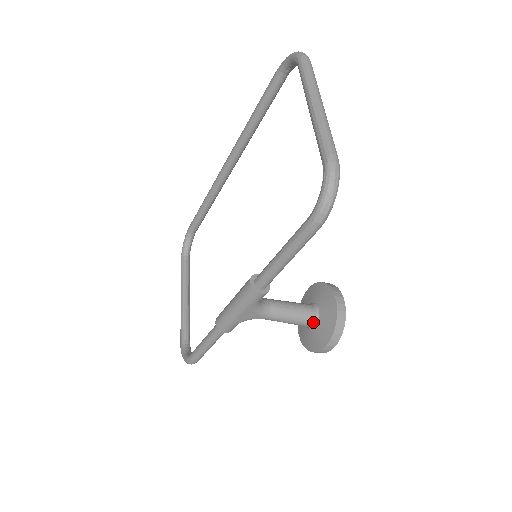
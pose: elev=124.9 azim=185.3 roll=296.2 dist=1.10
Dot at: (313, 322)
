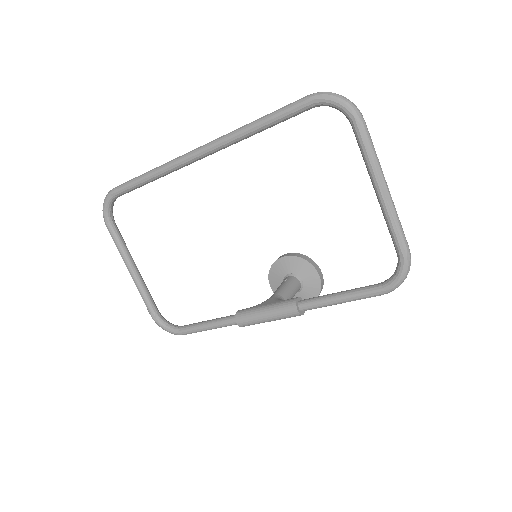
Dot at: (298, 290)
